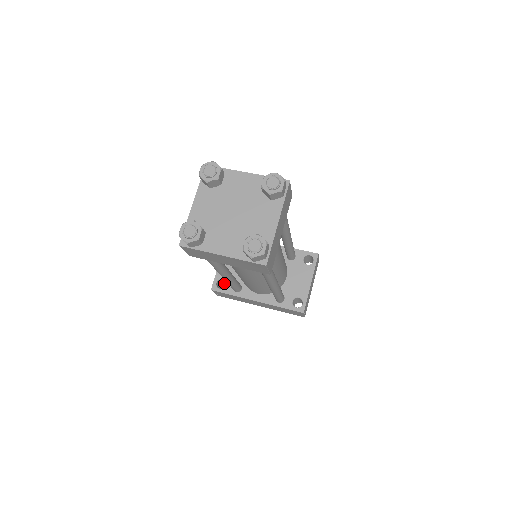
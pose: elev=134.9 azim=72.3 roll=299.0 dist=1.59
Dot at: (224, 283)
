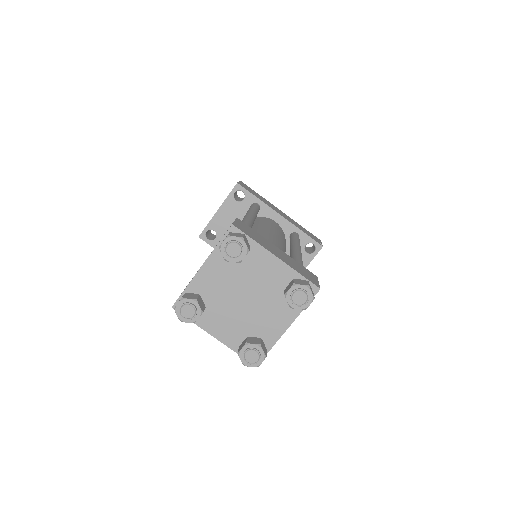
Dot at: occluded
